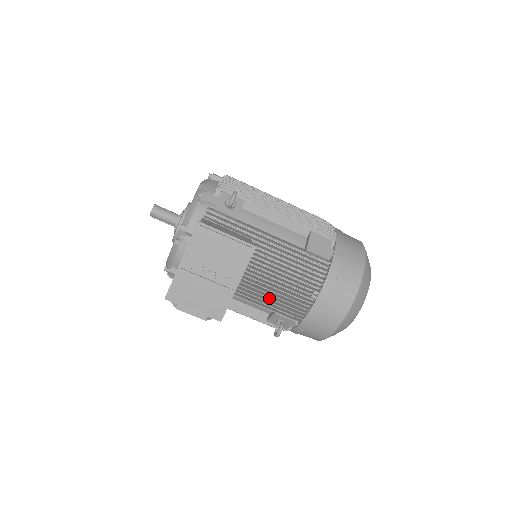
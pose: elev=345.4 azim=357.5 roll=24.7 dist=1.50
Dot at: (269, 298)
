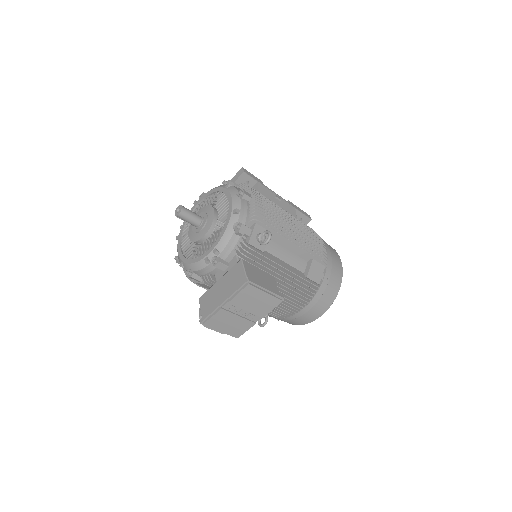
Dot at: occluded
